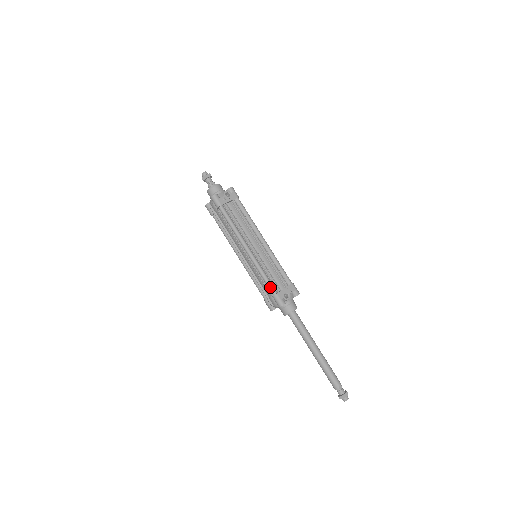
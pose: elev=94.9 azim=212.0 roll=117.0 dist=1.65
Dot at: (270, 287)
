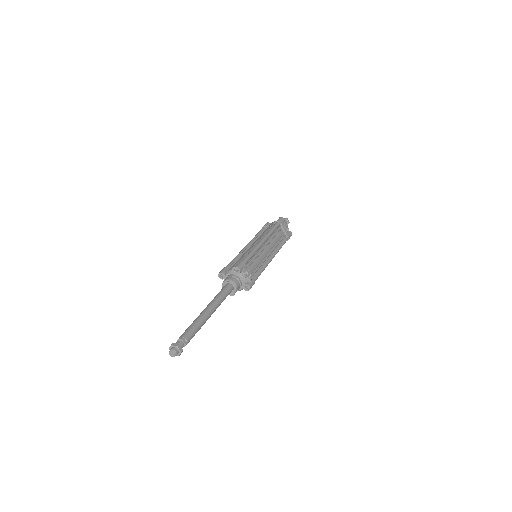
Dot at: (247, 258)
